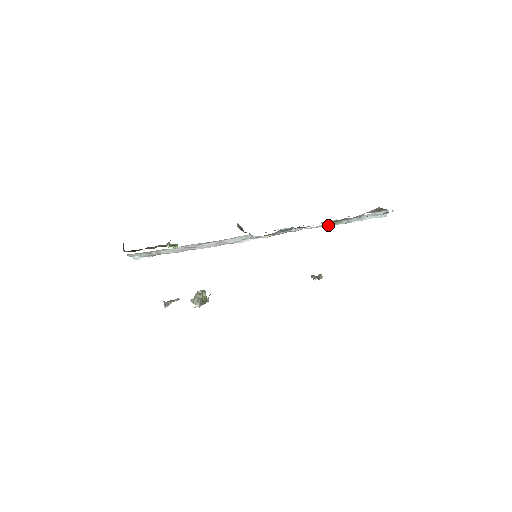
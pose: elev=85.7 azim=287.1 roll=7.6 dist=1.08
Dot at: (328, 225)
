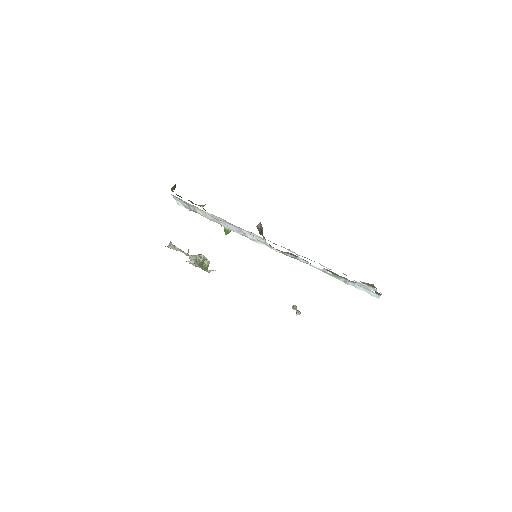
Dot at: (328, 274)
